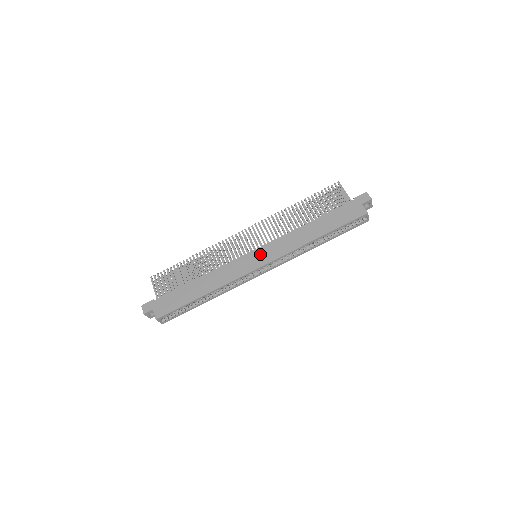
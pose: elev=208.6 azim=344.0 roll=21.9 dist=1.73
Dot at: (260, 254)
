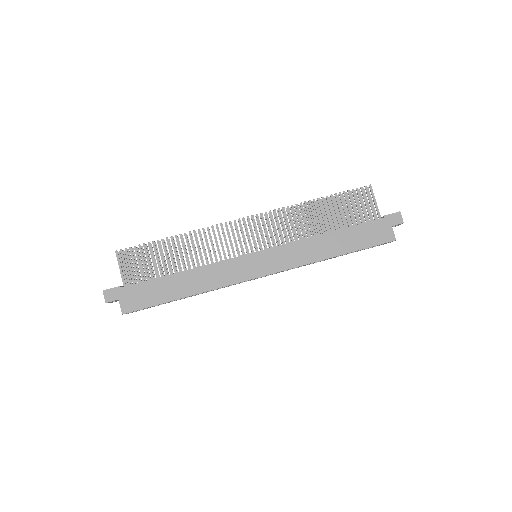
Dot at: (264, 259)
